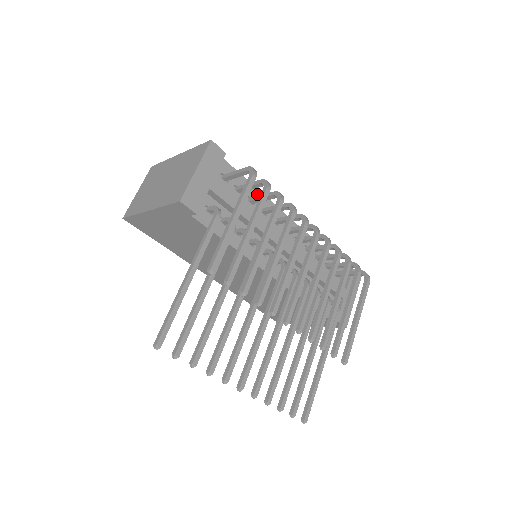
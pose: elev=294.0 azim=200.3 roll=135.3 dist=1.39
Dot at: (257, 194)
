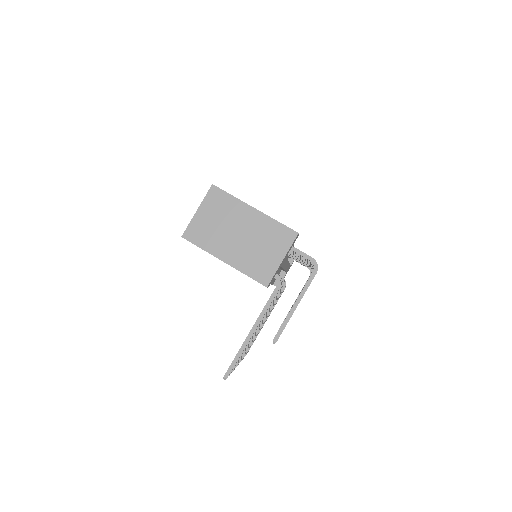
Dot at: occluded
